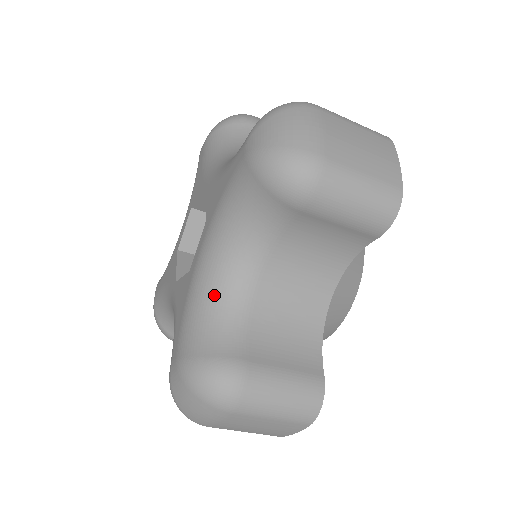
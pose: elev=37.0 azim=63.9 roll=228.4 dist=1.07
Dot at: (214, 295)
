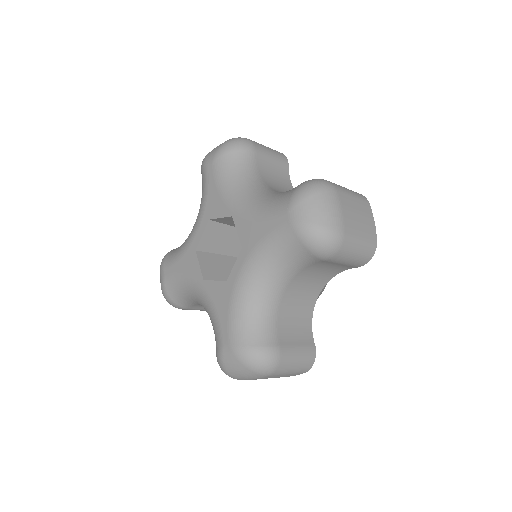
Dot at: (255, 304)
